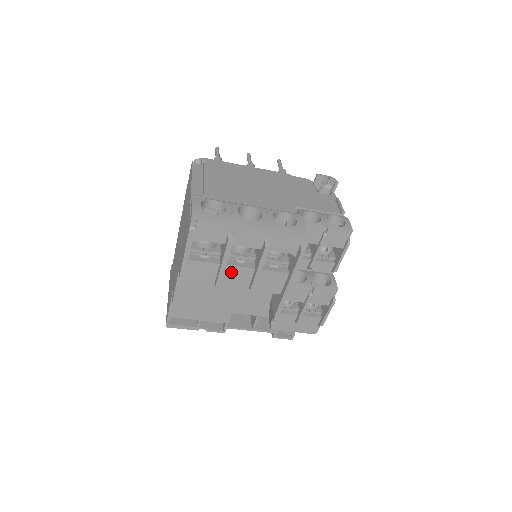
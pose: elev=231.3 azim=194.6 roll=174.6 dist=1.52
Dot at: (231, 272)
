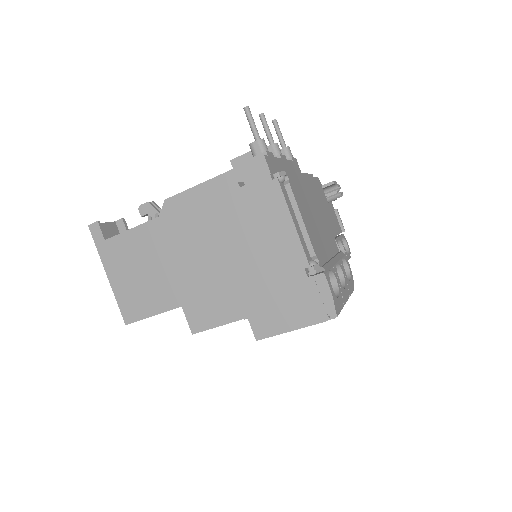
Dot at: occluded
